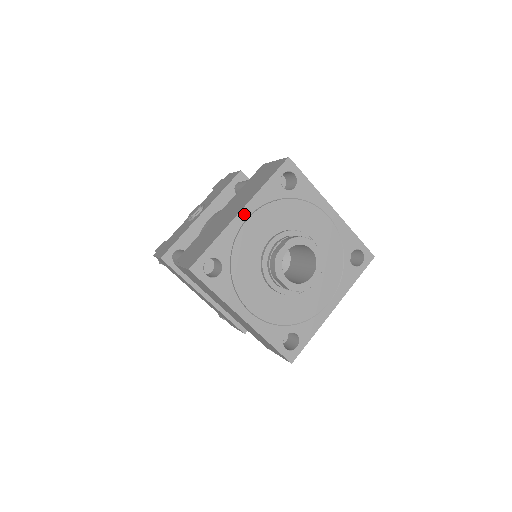
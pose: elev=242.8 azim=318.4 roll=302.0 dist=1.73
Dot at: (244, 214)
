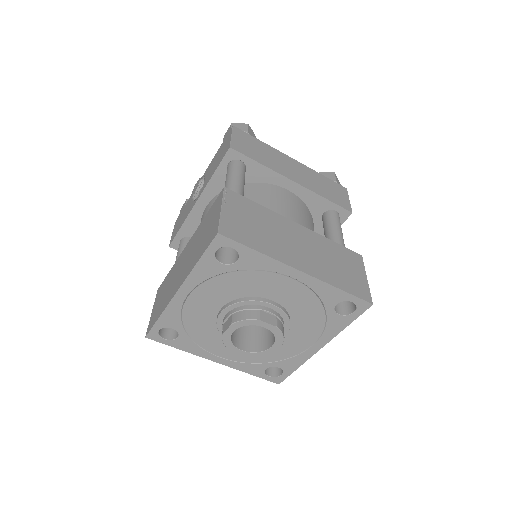
Dot at: (182, 293)
